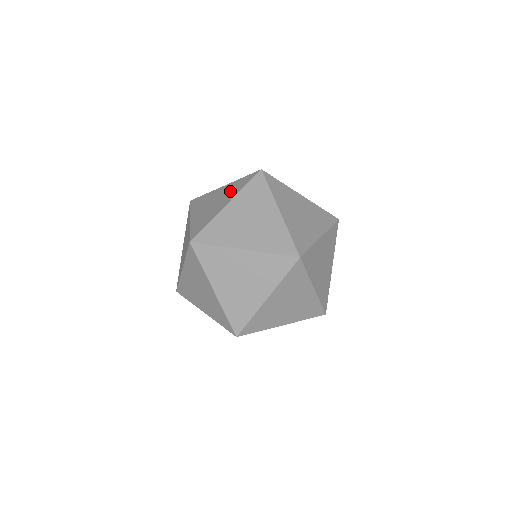
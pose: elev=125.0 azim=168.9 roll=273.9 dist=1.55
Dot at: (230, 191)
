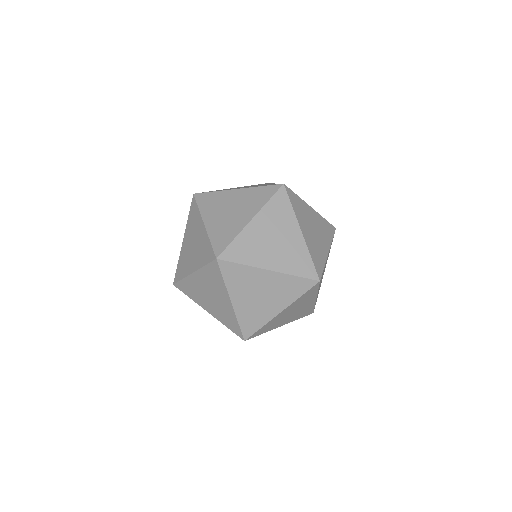
Dot at: (290, 256)
